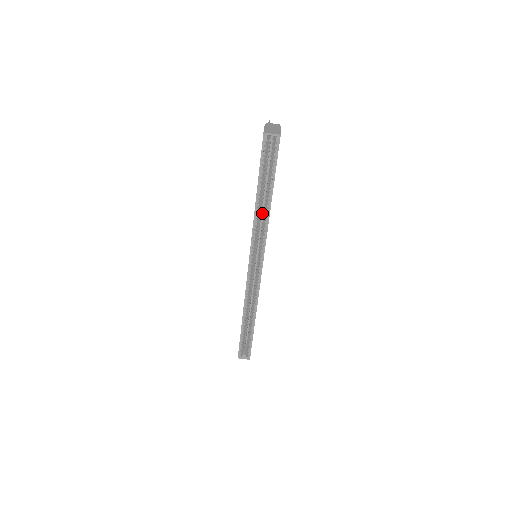
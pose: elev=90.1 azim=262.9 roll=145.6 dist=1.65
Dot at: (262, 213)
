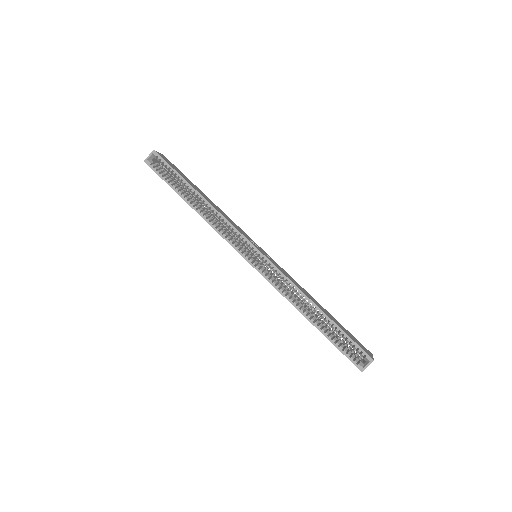
Dot at: occluded
